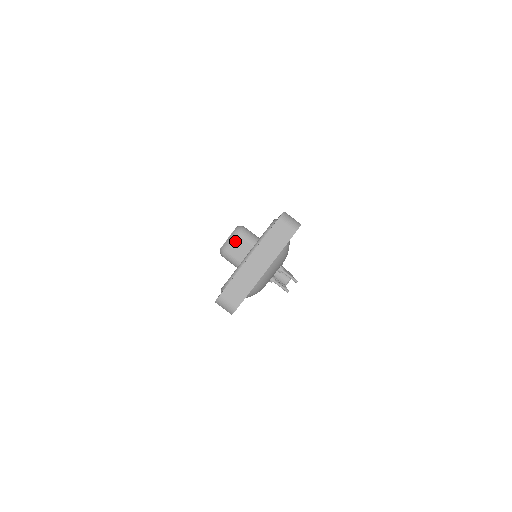
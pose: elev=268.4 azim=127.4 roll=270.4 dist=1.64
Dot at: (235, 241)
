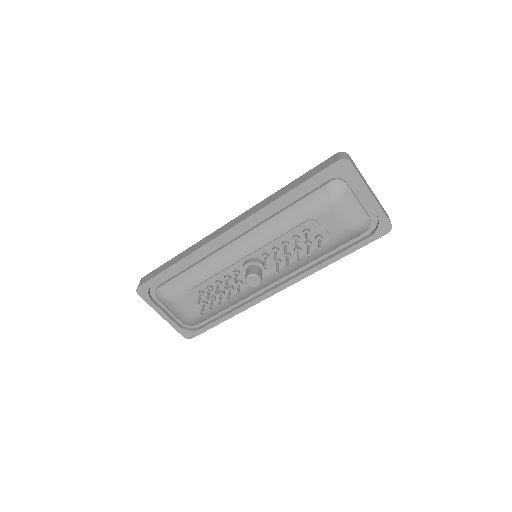
Dot at: occluded
